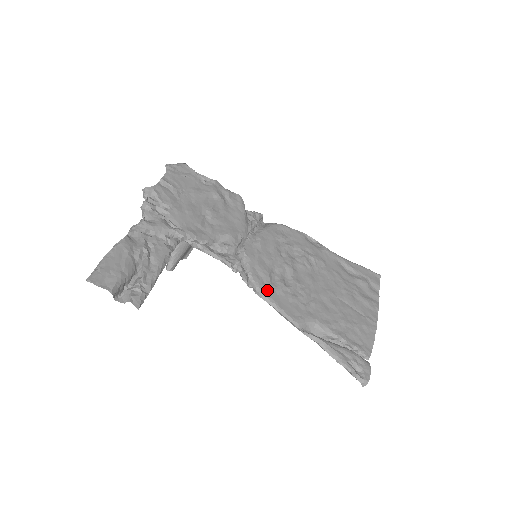
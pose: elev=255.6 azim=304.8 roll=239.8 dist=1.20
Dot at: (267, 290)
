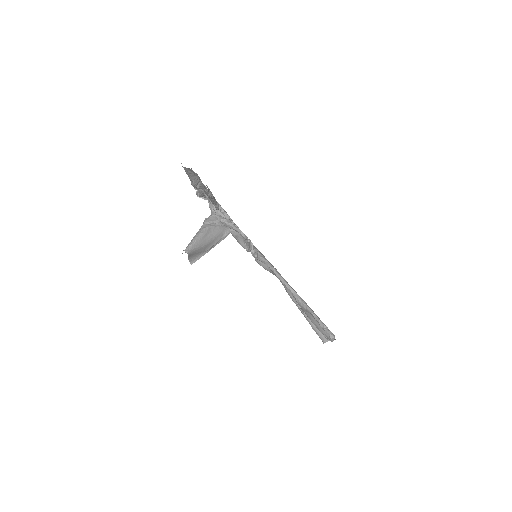
Dot at: occluded
